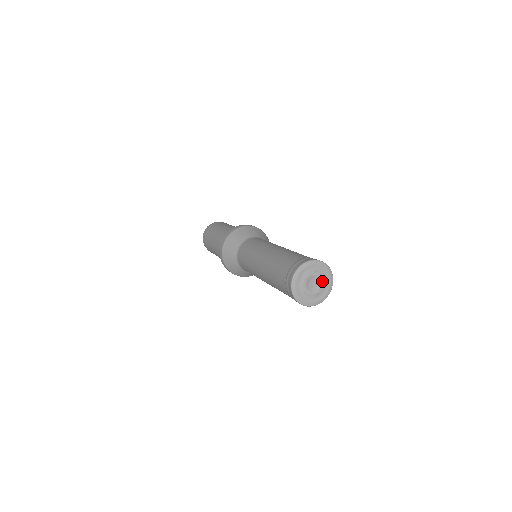
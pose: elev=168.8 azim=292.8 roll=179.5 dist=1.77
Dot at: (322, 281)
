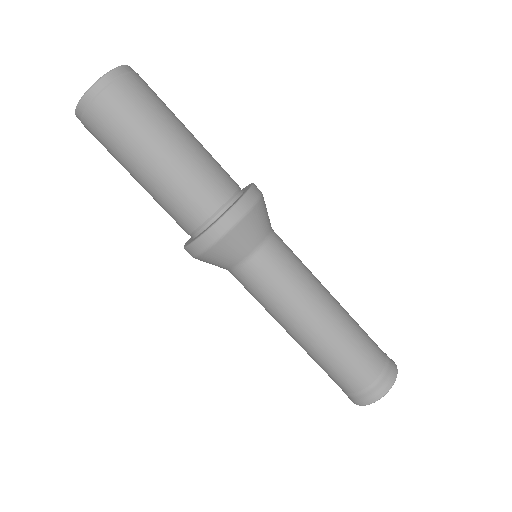
Dot at: occluded
